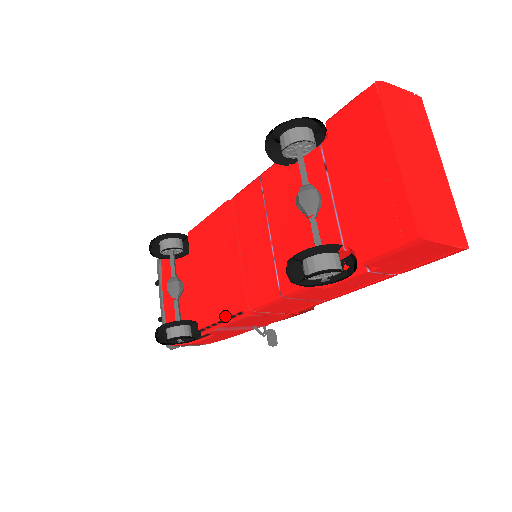
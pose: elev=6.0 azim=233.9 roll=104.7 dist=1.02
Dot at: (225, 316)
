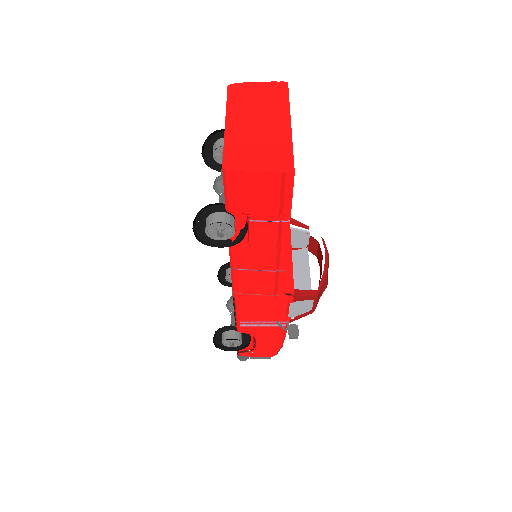
Dot at: (234, 307)
